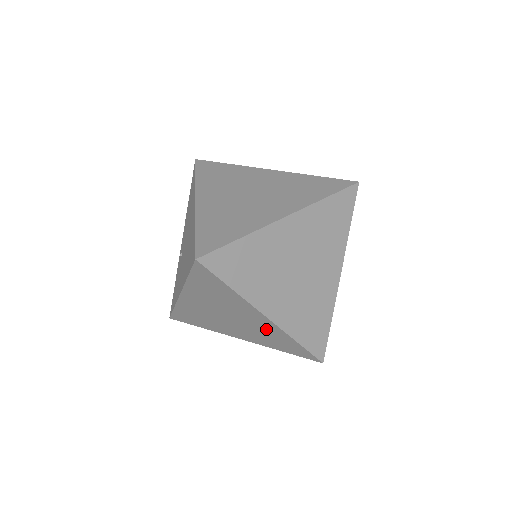
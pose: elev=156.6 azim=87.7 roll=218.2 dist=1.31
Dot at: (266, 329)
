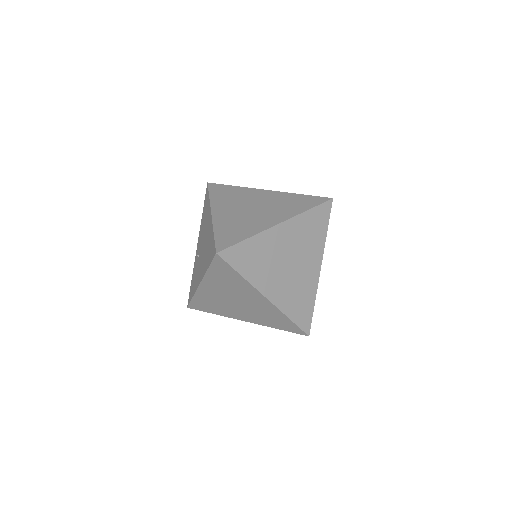
Dot at: (265, 309)
